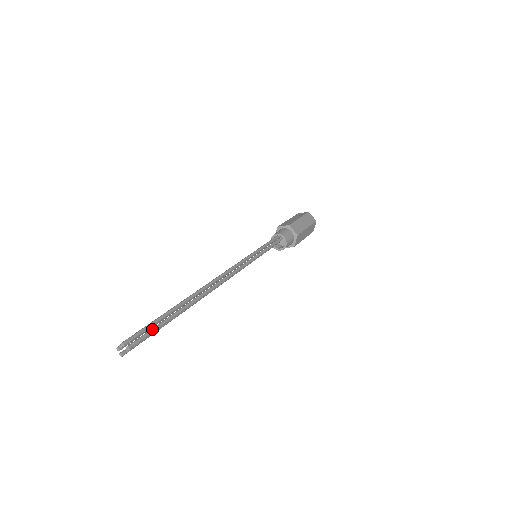
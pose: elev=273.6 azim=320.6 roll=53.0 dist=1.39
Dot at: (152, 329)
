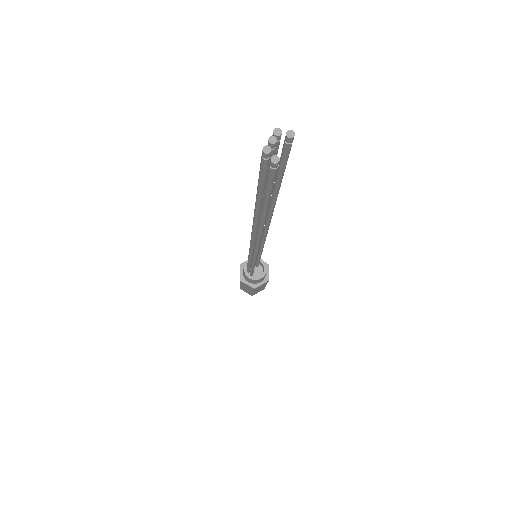
Dot at: (282, 159)
